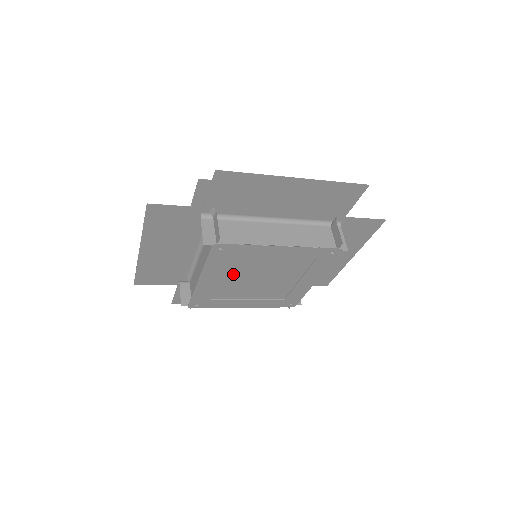
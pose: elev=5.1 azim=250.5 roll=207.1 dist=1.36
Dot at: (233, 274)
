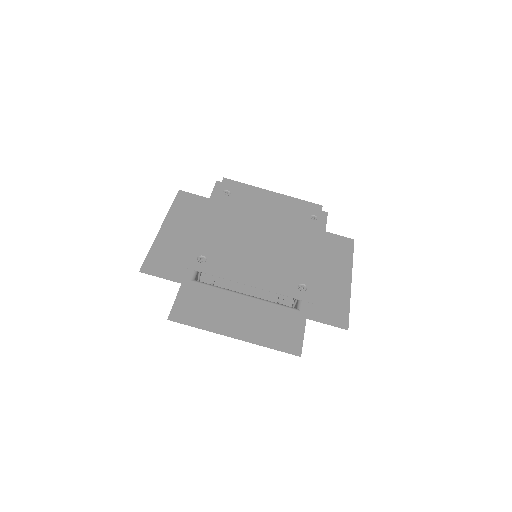
Dot at: (254, 292)
